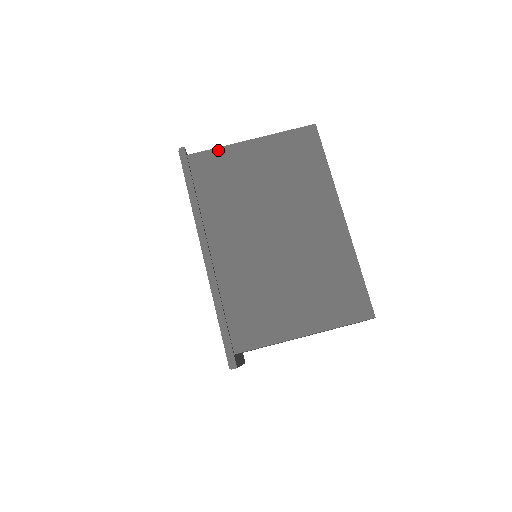
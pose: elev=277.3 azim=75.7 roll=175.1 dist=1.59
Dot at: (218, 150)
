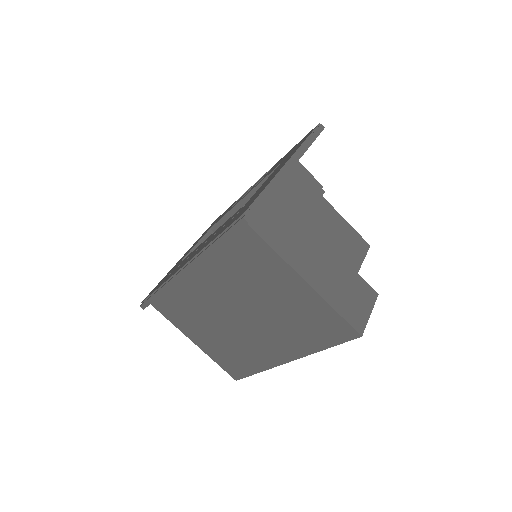
Dot at: (273, 253)
